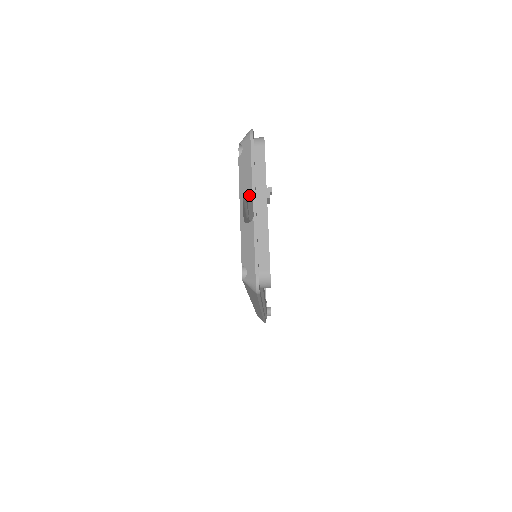
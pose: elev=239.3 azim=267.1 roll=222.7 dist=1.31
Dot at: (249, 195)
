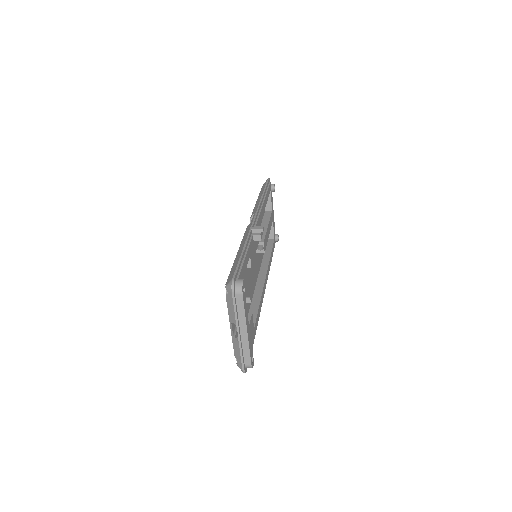
Dot at: occluded
